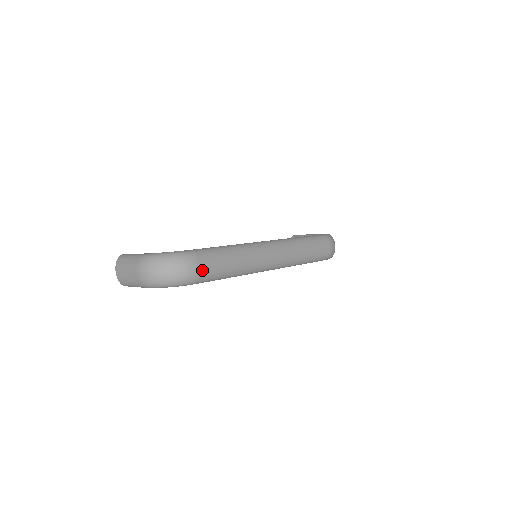
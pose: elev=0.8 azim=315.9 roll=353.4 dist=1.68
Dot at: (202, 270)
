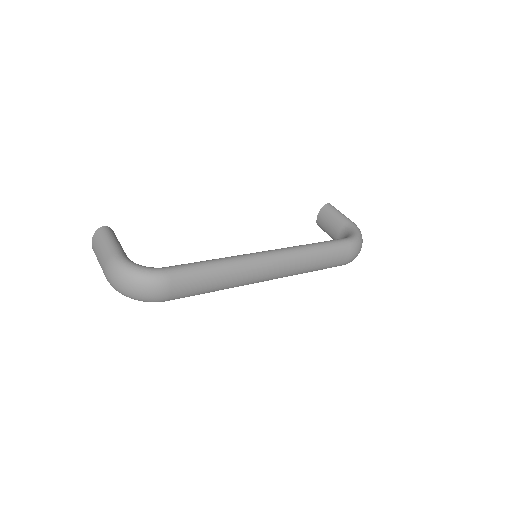
Dot at: (173, 294)
